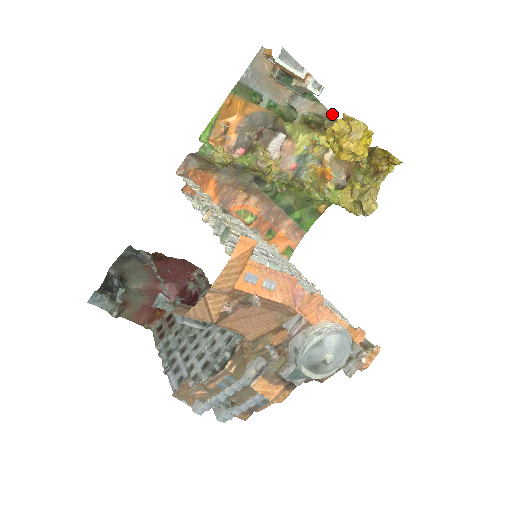
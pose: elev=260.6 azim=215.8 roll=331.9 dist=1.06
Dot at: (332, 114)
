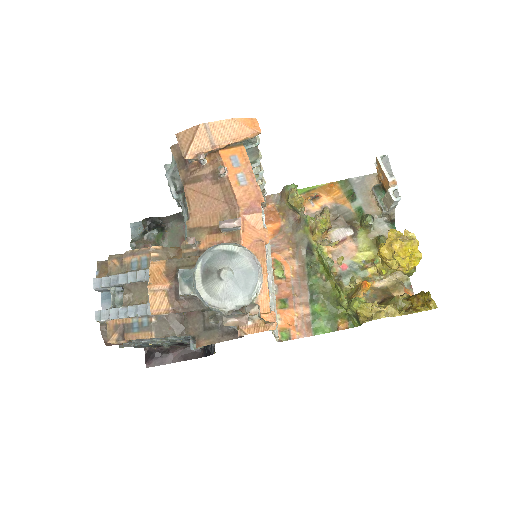
Dot at: occluded
